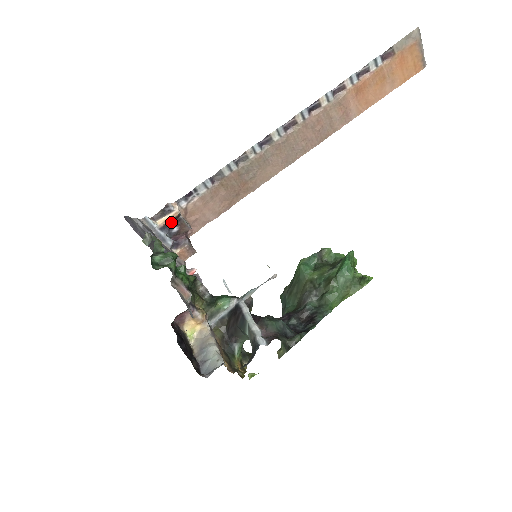
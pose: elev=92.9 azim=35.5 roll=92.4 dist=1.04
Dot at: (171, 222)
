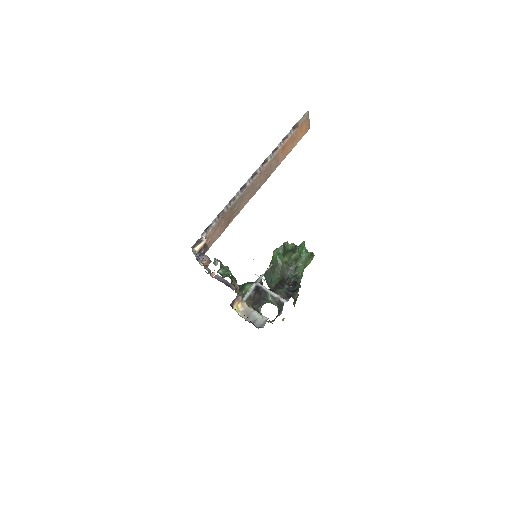
Dot at: (201, 247)
